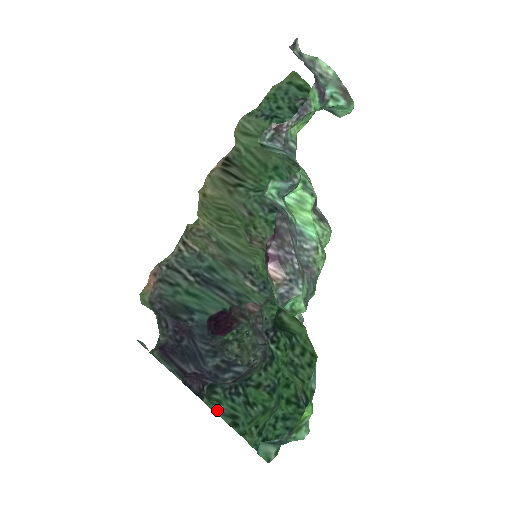
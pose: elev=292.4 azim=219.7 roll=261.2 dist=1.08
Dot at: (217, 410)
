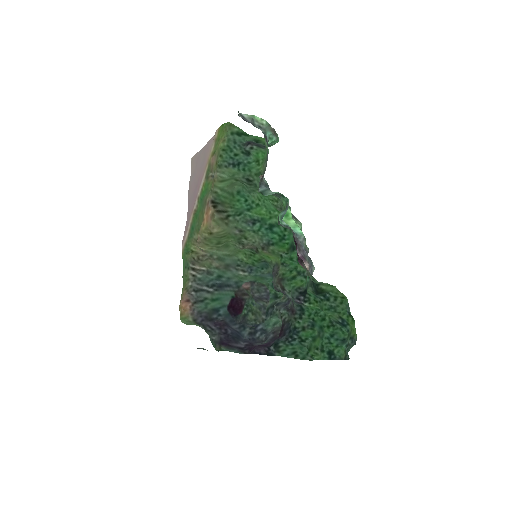
Dot at: (285, 355)
